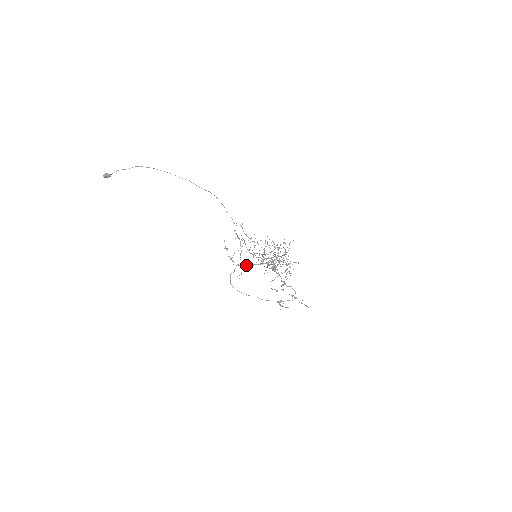
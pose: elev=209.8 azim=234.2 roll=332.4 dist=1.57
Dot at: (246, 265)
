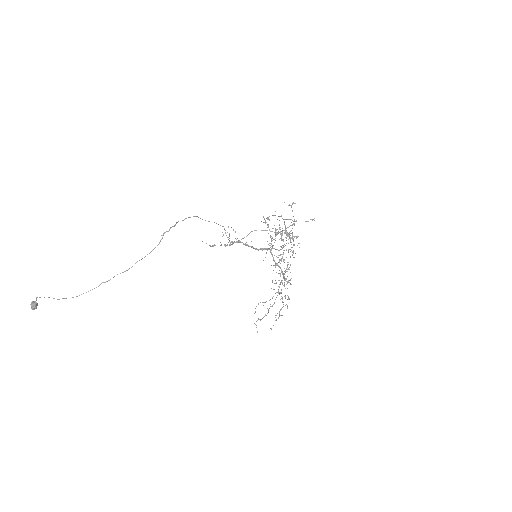
Dot at: occluded
